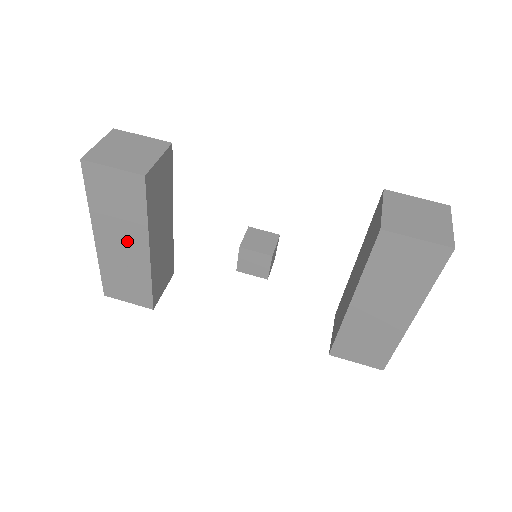
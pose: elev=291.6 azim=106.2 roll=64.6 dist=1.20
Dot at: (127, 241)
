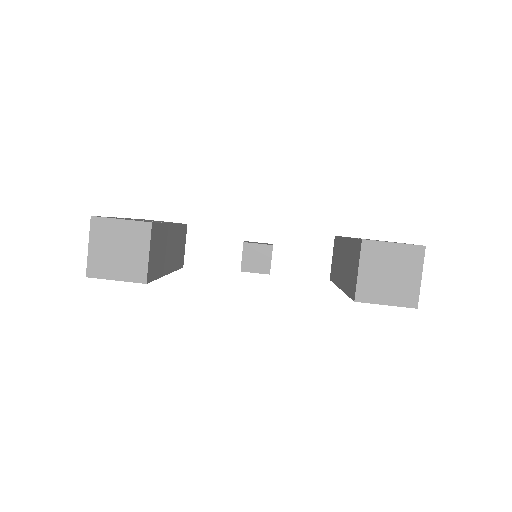
Dot at: occluded
